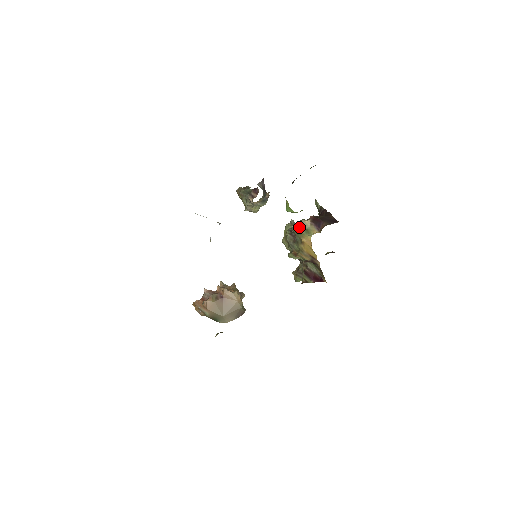
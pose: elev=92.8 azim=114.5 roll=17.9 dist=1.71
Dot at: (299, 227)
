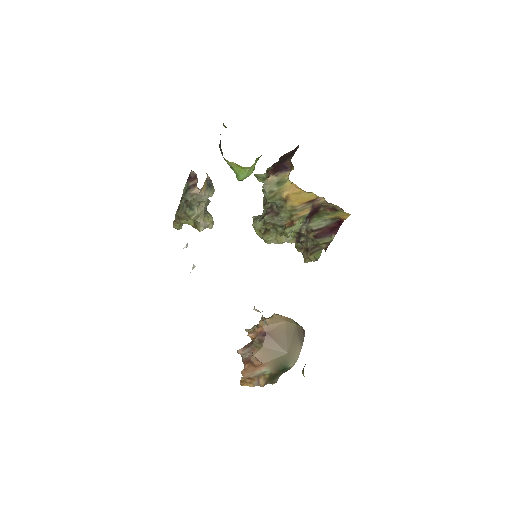
Dot at: (268, 189)
